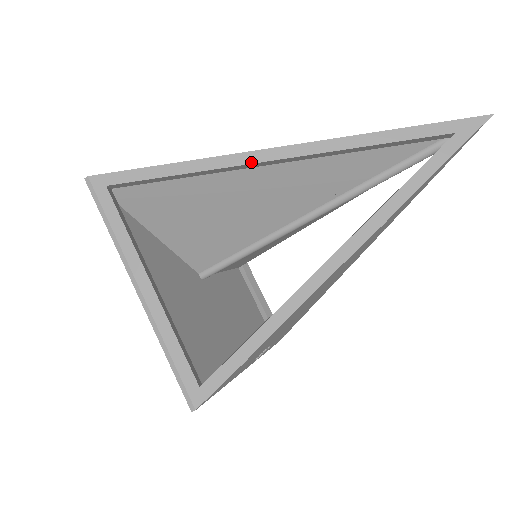
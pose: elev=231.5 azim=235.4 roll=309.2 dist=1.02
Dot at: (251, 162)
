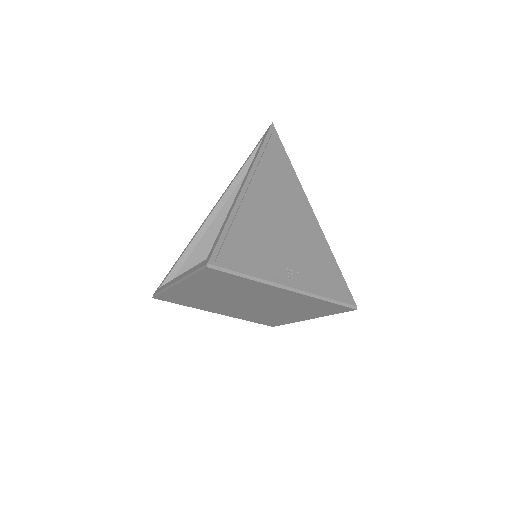
Dot at: (205, 221)
